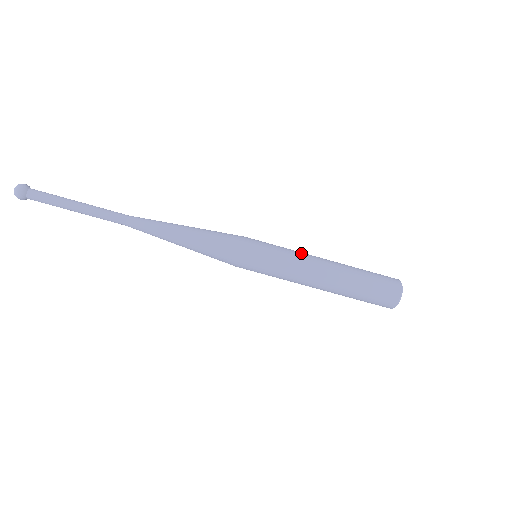
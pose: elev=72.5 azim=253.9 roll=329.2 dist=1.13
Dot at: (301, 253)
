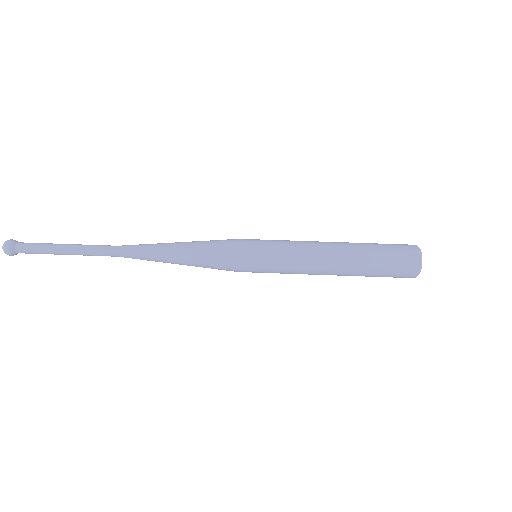
Dot at: occluded
